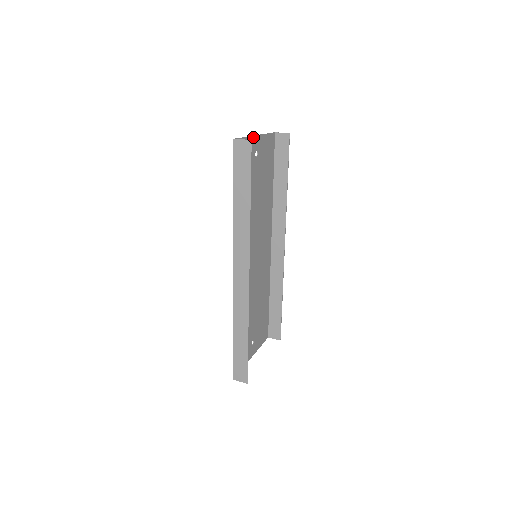
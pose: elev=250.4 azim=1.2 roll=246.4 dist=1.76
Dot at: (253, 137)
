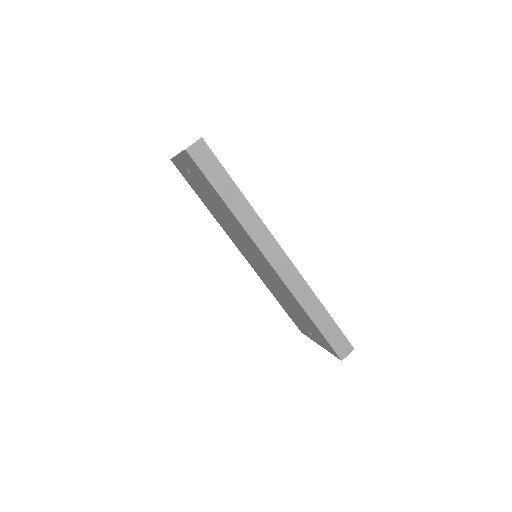
Dot at: (179, 155)
